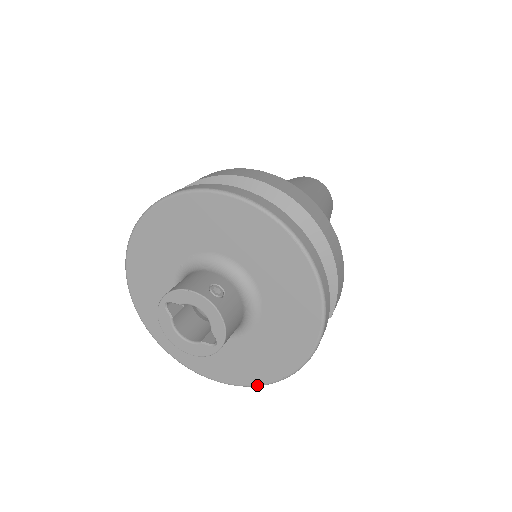
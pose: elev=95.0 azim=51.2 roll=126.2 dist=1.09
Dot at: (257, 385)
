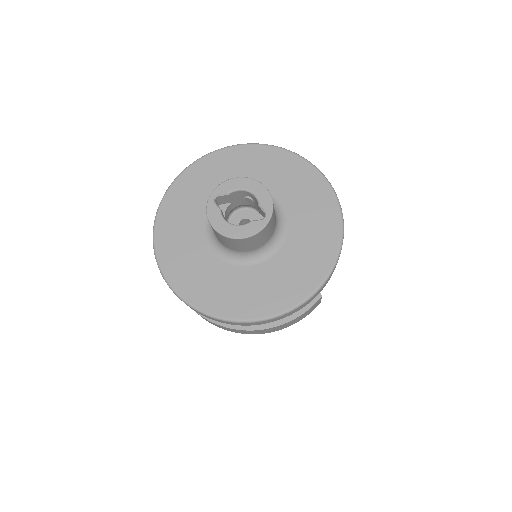
Dot at: (300, 303)
